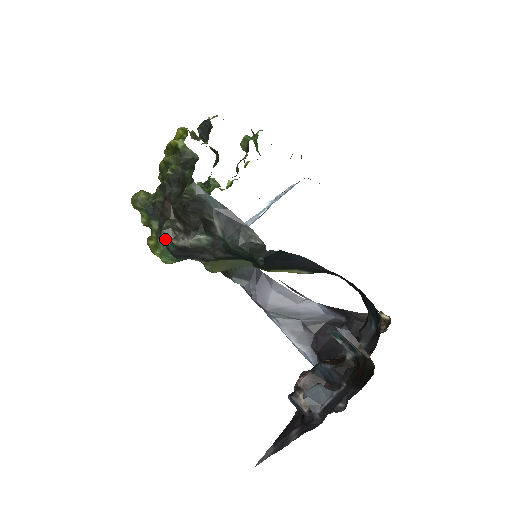
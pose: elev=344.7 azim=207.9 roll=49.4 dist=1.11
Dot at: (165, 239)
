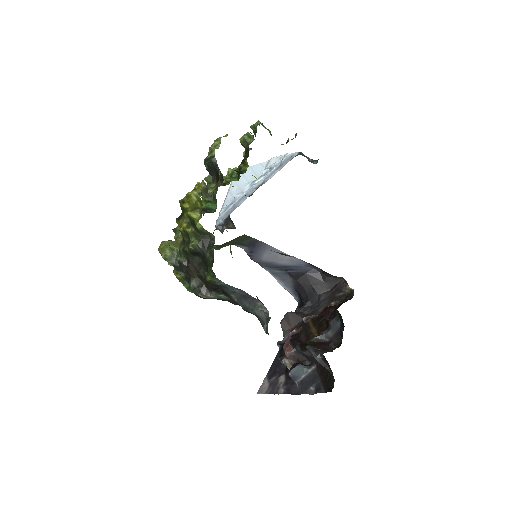
Dot at: occluded
